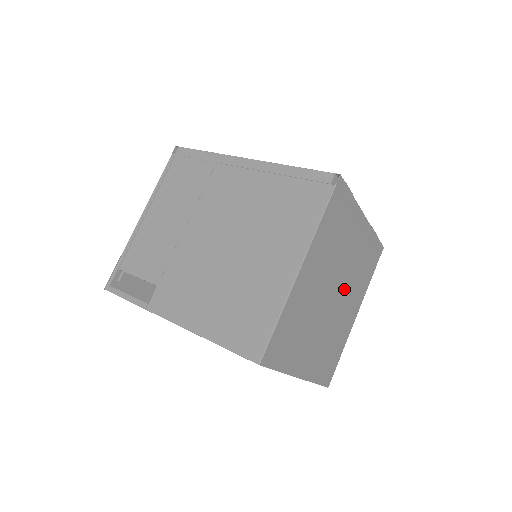
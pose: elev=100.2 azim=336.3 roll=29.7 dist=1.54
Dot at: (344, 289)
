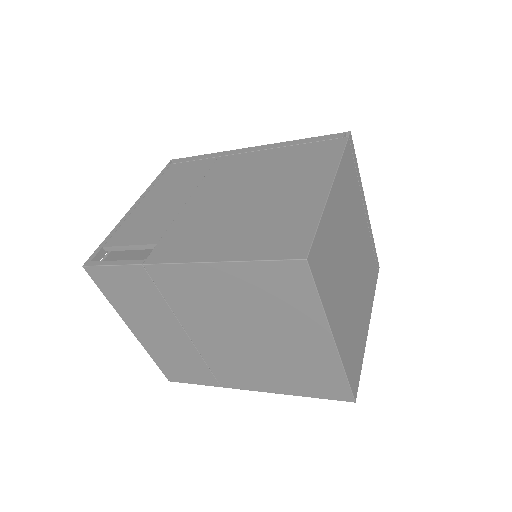
Dot at: (359, 271)
